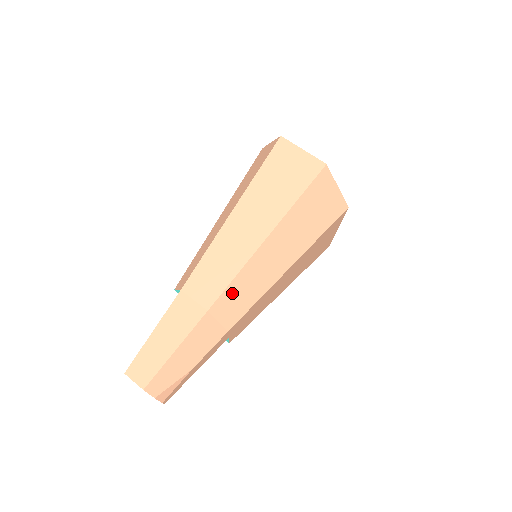
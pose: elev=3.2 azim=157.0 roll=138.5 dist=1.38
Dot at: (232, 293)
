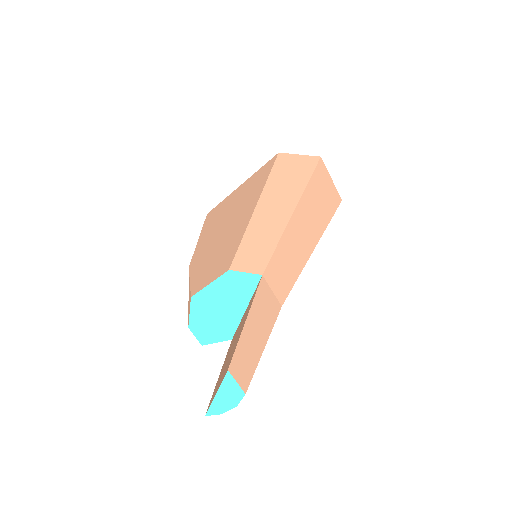
Dot at: occluded
